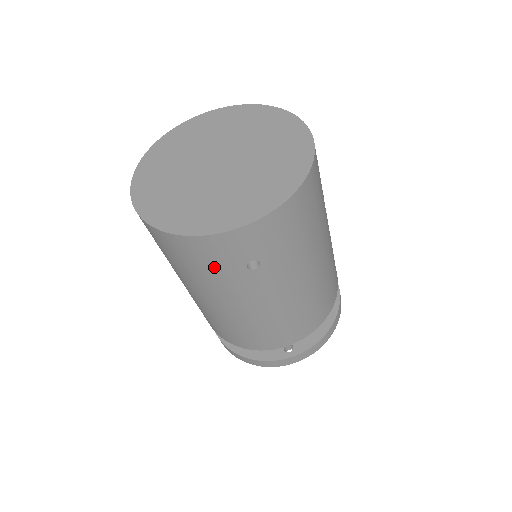
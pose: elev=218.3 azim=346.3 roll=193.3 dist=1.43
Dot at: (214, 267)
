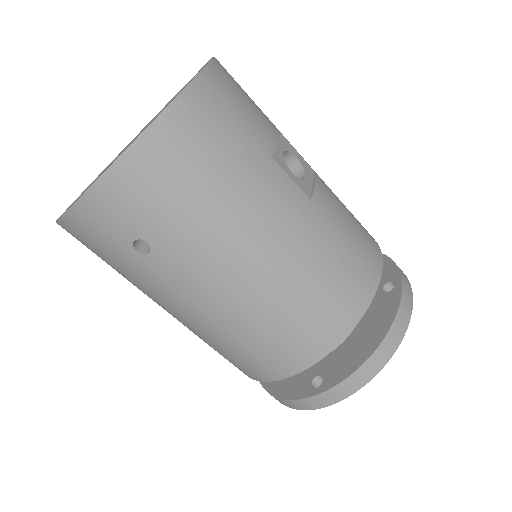
Dot at: (111, 257)
